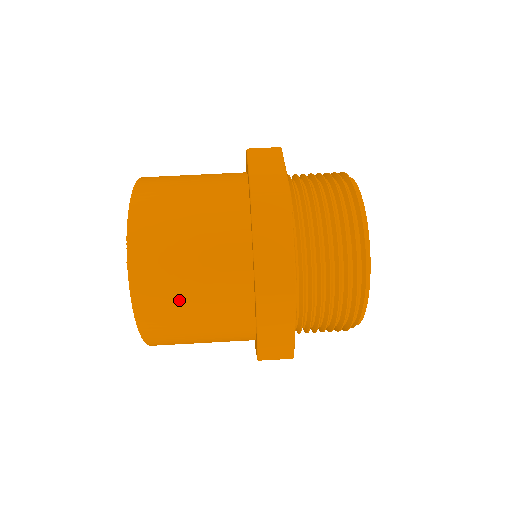
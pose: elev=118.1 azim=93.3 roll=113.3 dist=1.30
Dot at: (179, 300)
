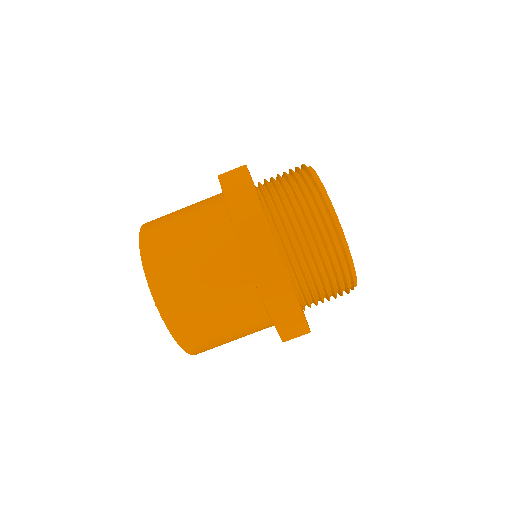
Dot at: (206, 320)
